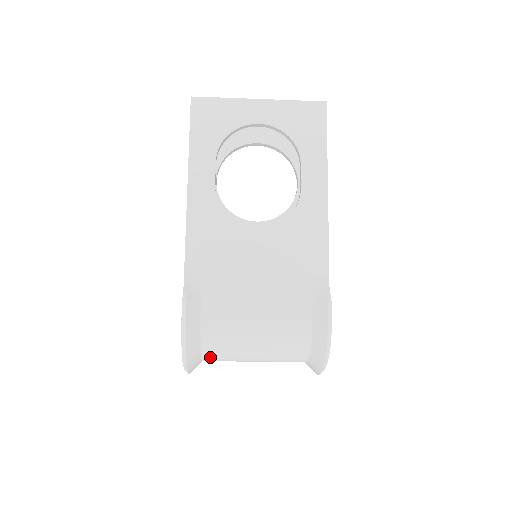
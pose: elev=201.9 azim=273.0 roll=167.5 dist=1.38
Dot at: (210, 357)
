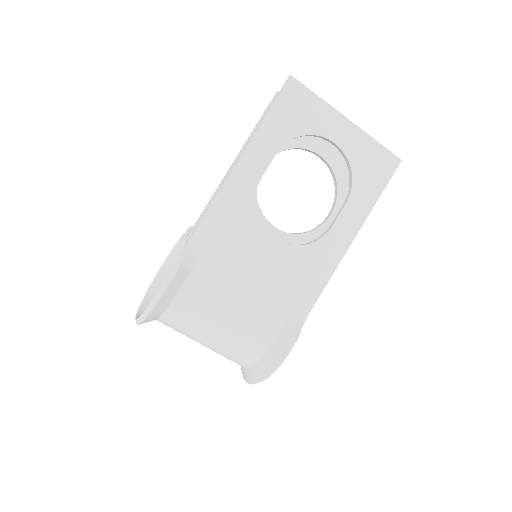
Dot at: (165, 323)
